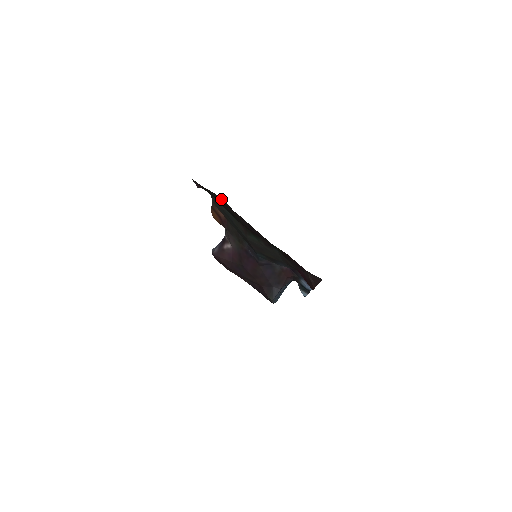
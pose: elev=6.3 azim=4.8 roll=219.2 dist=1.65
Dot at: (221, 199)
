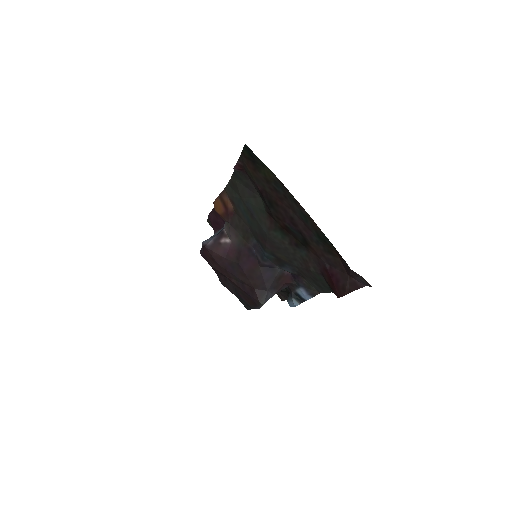
Dot at: (254, 187)
